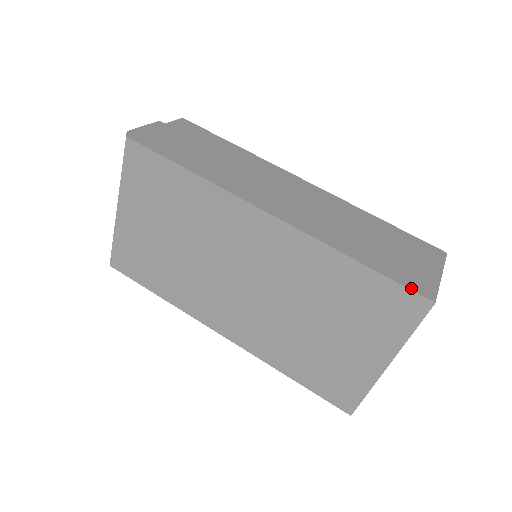
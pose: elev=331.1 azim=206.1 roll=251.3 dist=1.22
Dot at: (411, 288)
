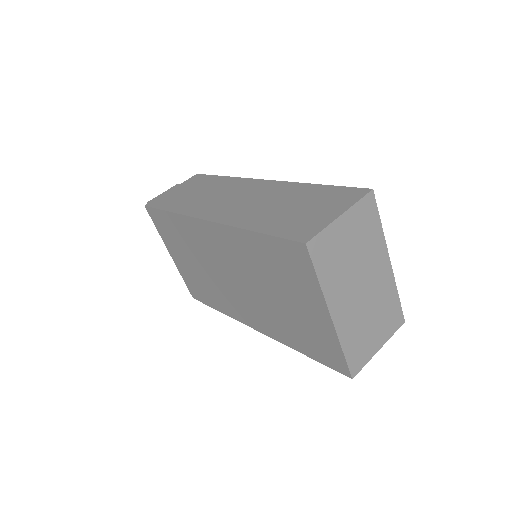
Dot at: (290, 238)
